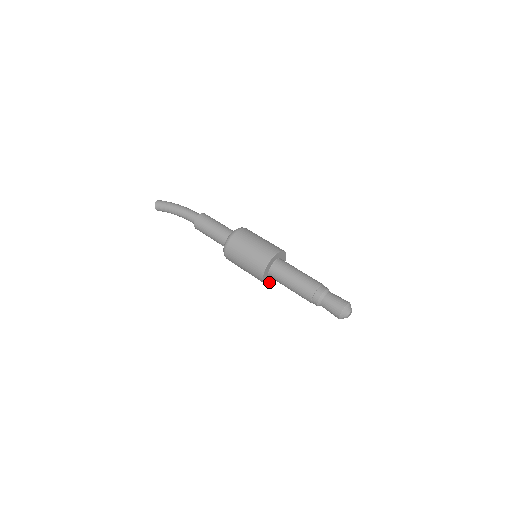
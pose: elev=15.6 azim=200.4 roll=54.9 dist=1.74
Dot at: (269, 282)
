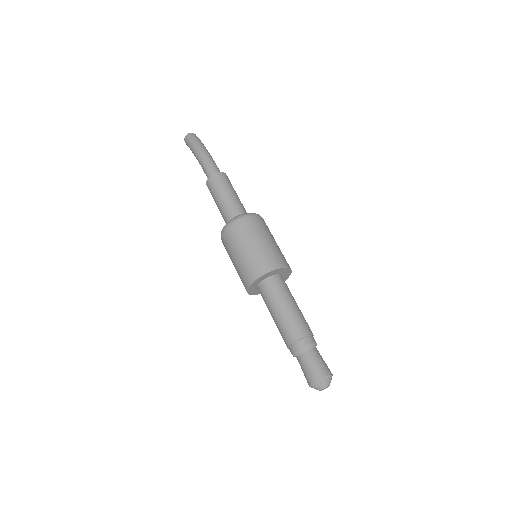
Dot at: occluded
